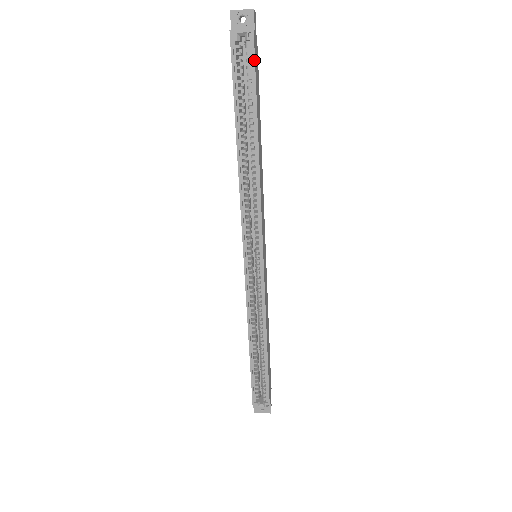
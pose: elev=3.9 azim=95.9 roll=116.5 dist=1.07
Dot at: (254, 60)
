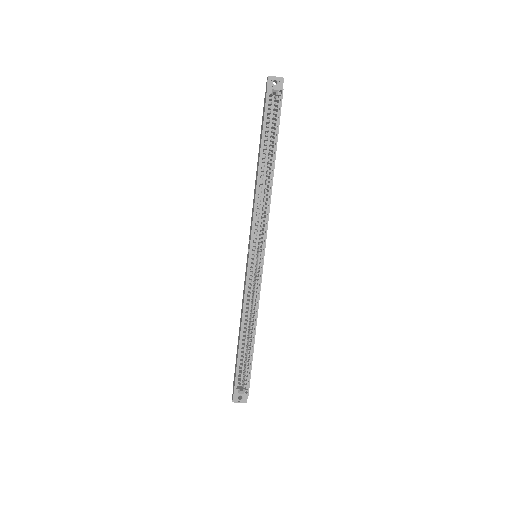
Dot at: occluded
